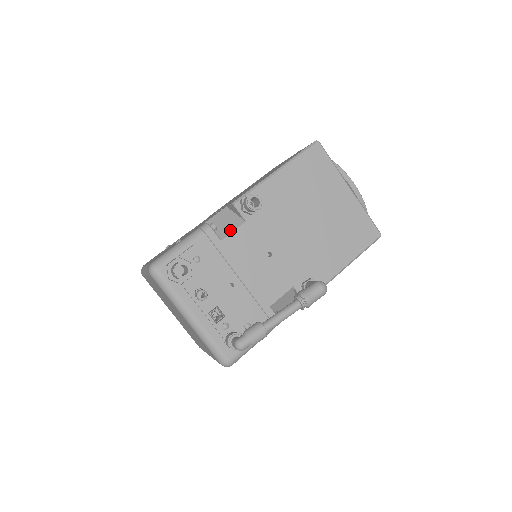
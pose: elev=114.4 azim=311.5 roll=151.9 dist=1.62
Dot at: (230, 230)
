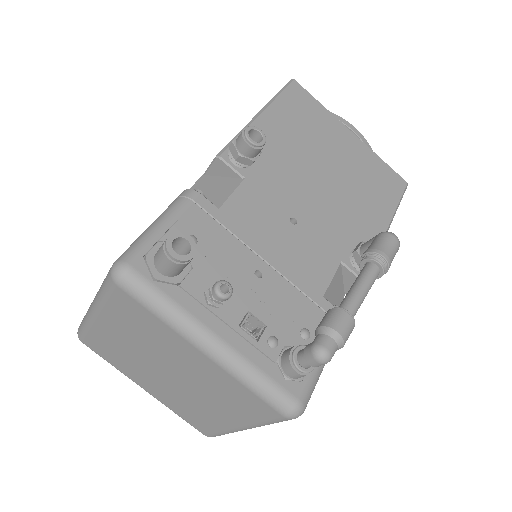
Dot at: (226, 194)
